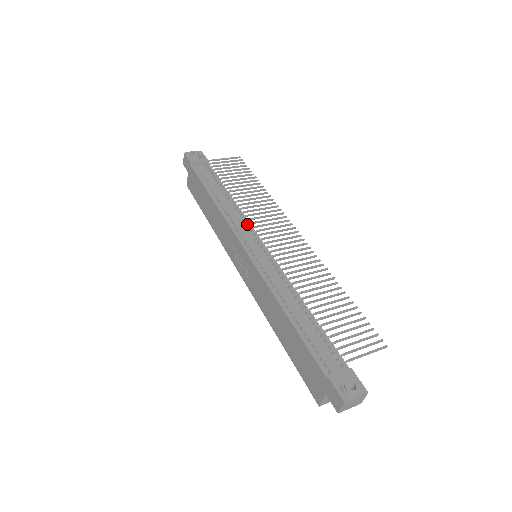
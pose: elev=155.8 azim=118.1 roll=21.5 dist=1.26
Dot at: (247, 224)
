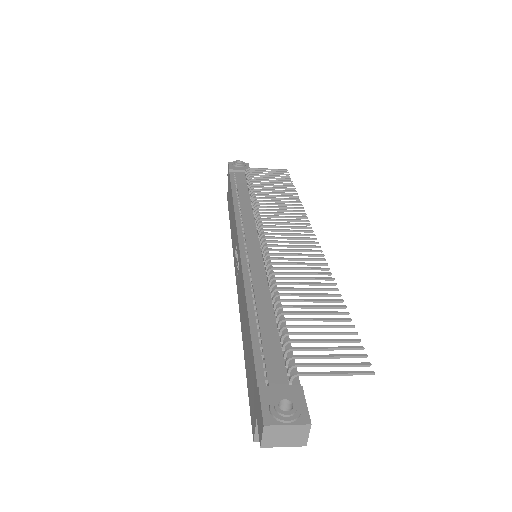
Dot at: (258, 222)
